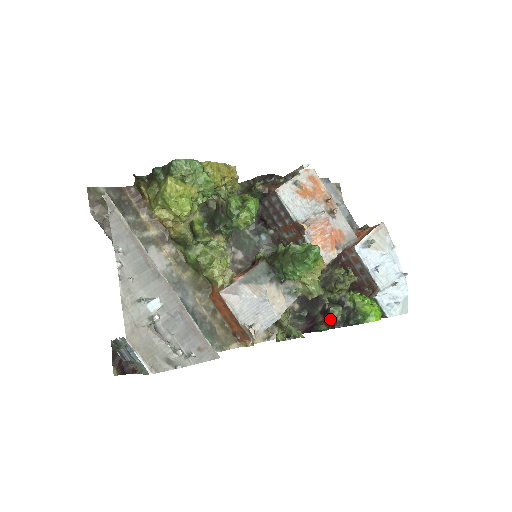
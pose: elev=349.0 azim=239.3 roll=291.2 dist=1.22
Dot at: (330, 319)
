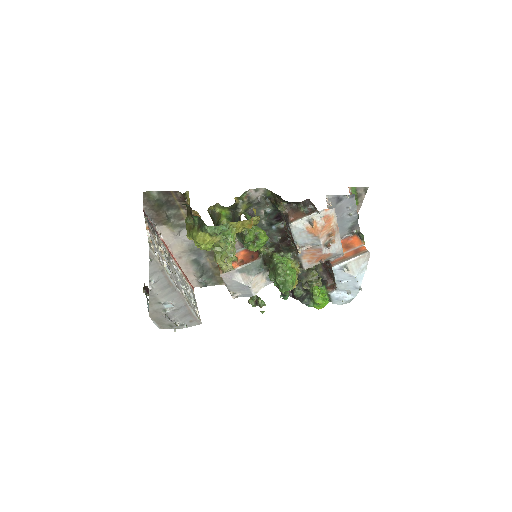
Dot at: (293, 293)
